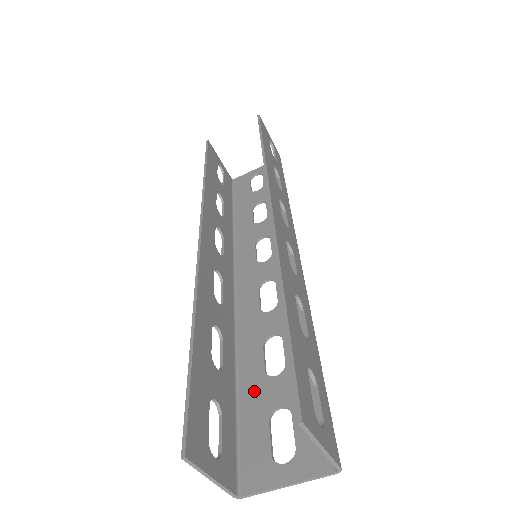
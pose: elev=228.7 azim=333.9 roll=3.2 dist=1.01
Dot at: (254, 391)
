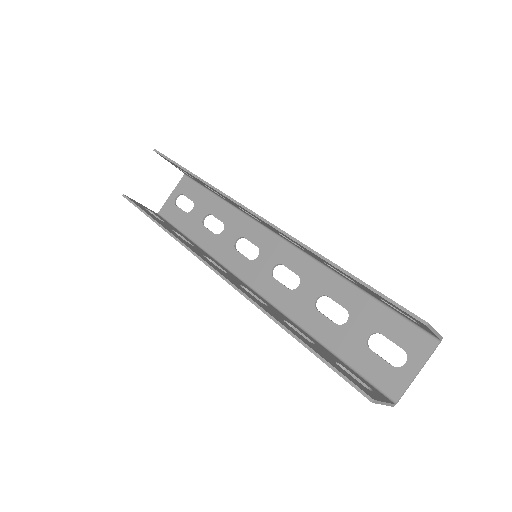
Dot at: (341, 341)
